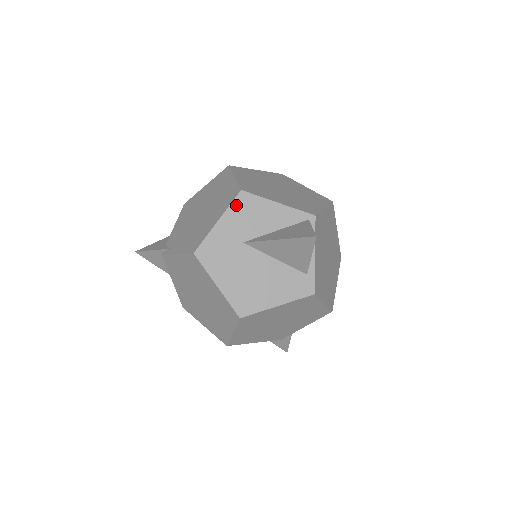
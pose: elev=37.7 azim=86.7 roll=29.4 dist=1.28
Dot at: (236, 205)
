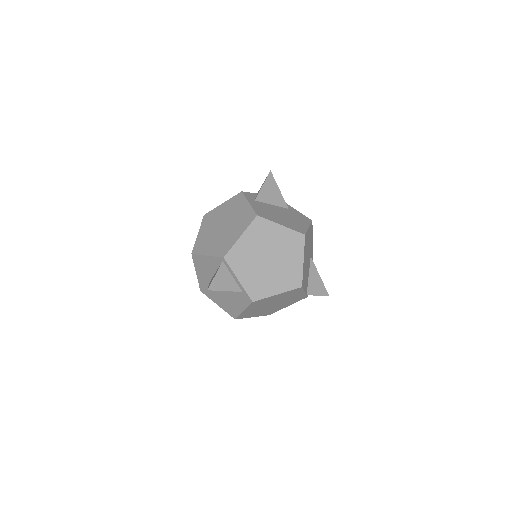
Dot at: (195, 262)
